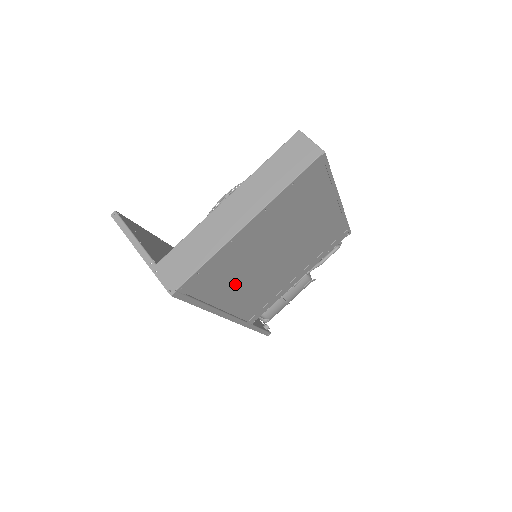
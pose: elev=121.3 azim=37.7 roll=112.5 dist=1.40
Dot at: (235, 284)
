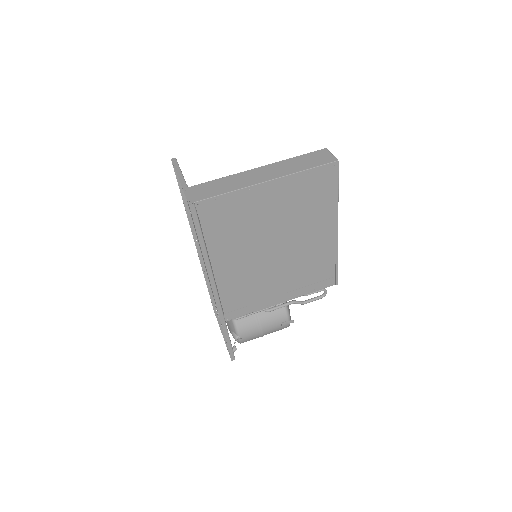
Dot at: (234, 247)
